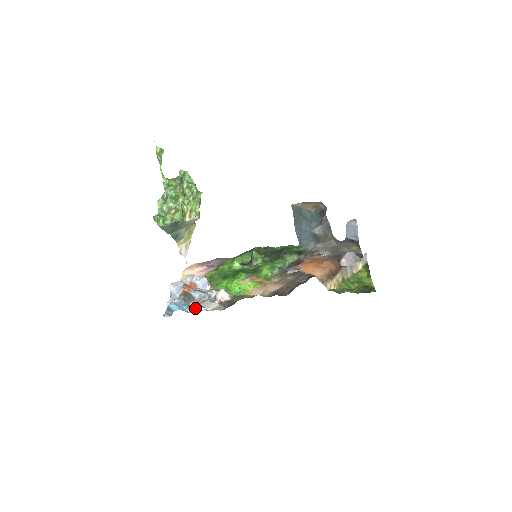
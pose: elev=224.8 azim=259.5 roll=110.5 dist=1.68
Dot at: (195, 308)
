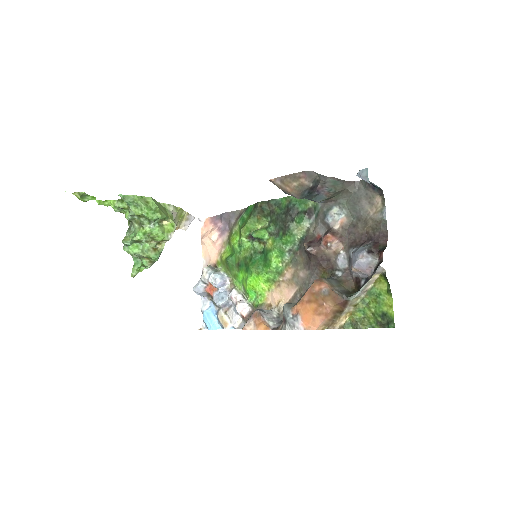
Dot at: (223, 327)
